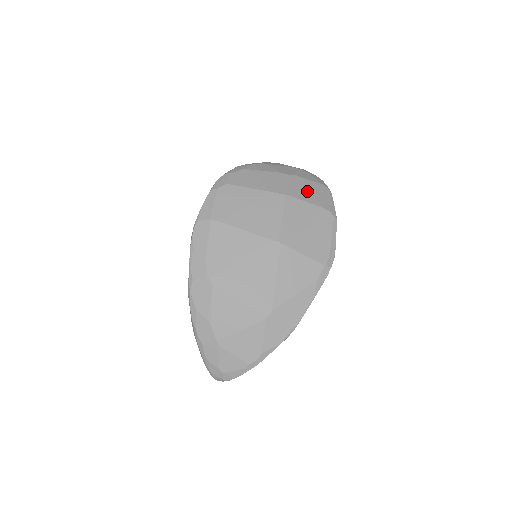
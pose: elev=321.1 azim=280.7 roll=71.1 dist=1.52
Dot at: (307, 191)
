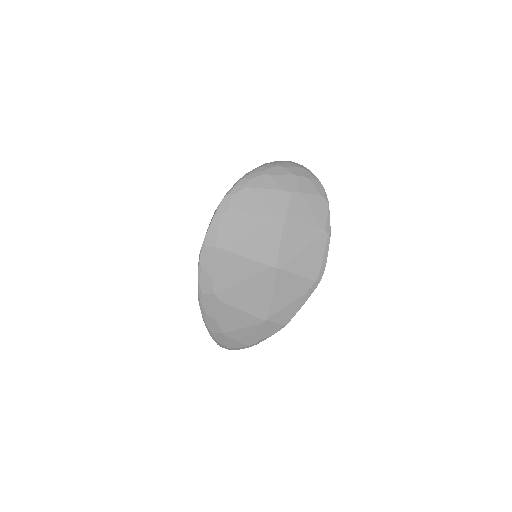
Dot at: (306, 210)
